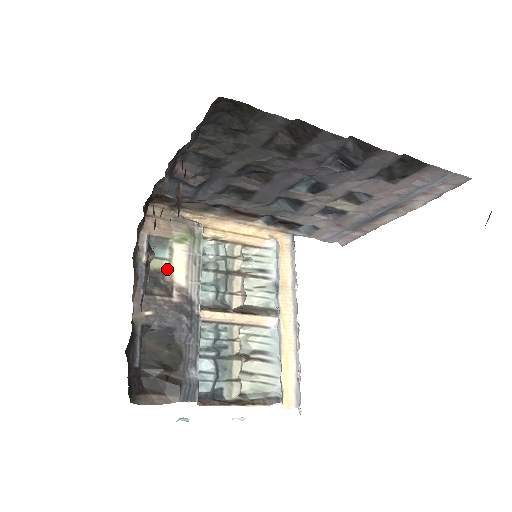
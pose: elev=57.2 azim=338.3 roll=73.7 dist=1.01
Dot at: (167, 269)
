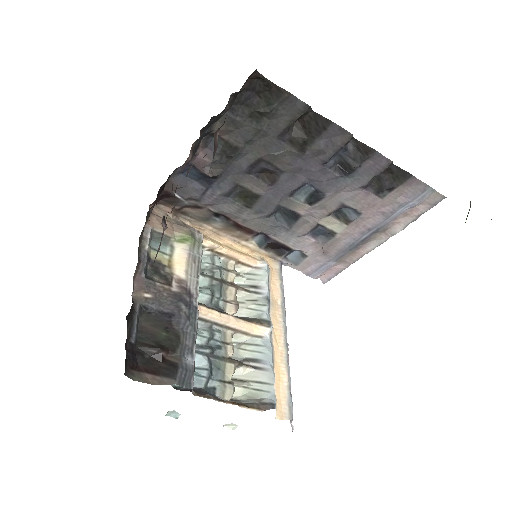
Dot at: (167, 263)
